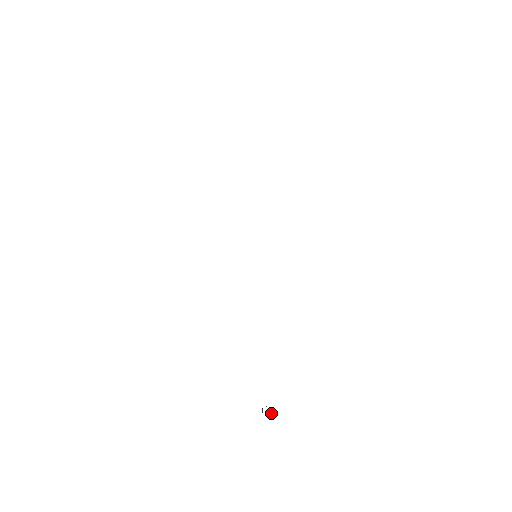
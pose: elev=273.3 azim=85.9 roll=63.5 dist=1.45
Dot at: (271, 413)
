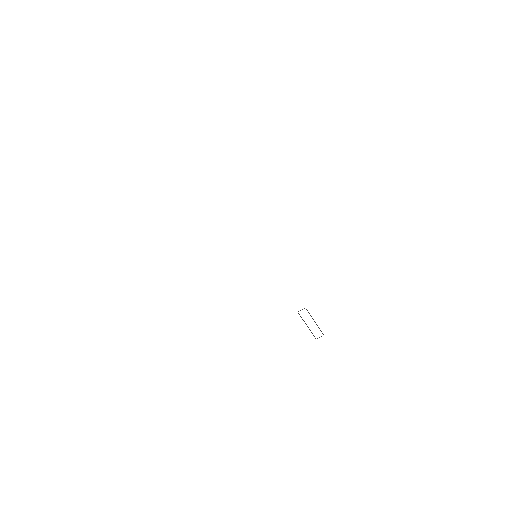
Dot at: occluded
